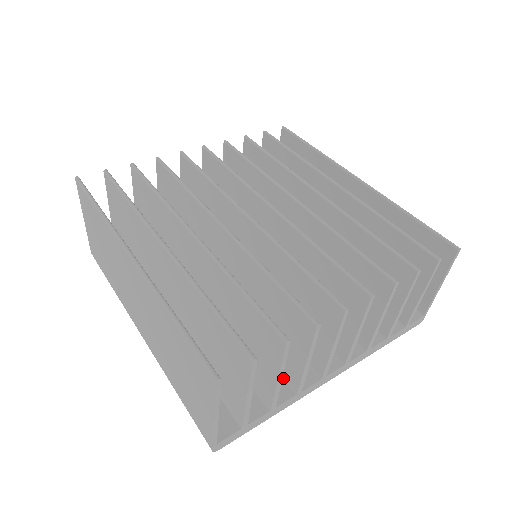
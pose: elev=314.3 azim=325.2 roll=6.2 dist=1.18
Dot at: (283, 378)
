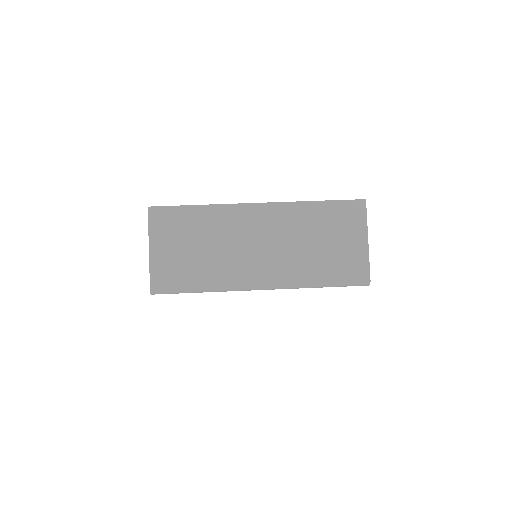
Dot at: occluded
